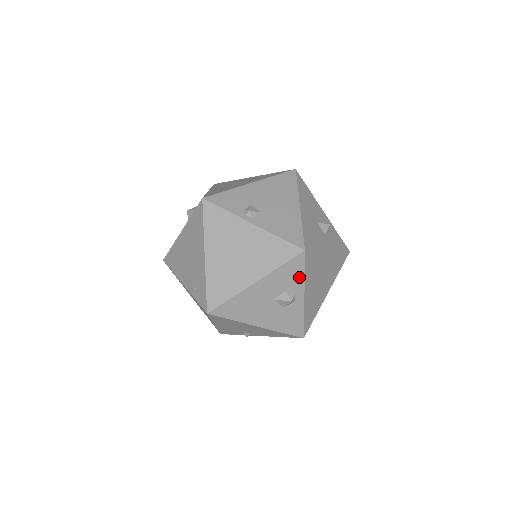
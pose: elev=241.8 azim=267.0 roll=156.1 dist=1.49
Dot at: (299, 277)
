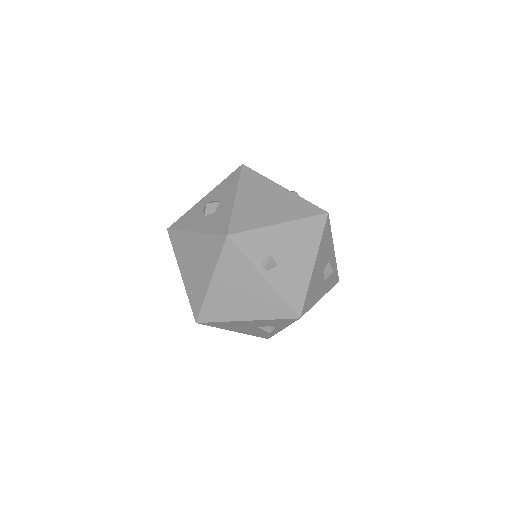
Dot at: (285, 324)
